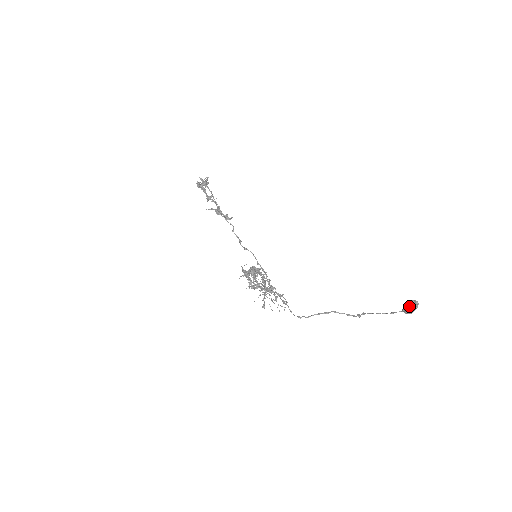
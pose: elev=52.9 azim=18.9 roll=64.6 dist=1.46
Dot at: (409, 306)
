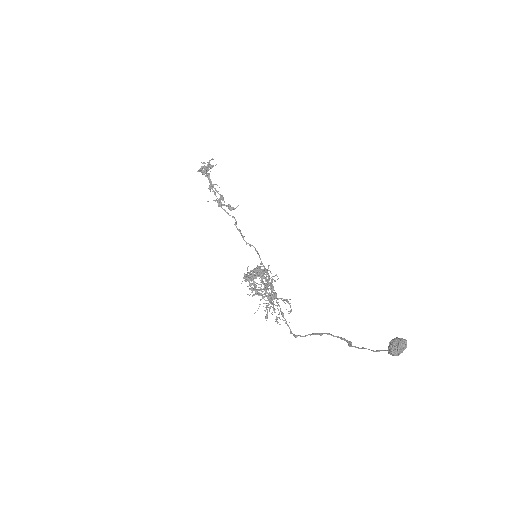
Dot at: (390, 348)
